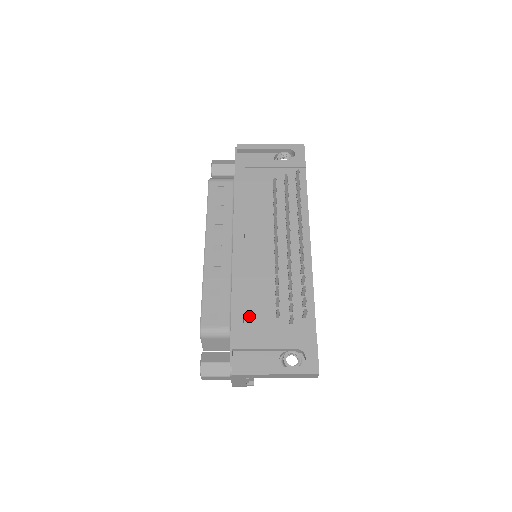
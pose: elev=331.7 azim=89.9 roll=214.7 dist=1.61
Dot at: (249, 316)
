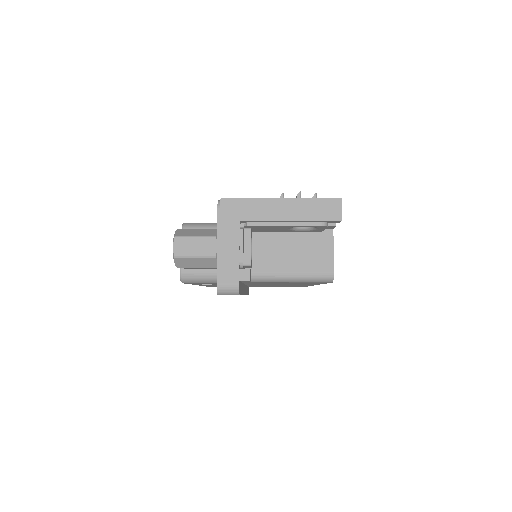
Dot at: occluded
